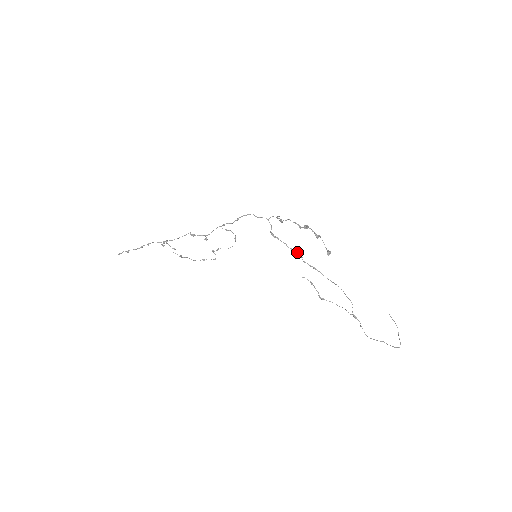
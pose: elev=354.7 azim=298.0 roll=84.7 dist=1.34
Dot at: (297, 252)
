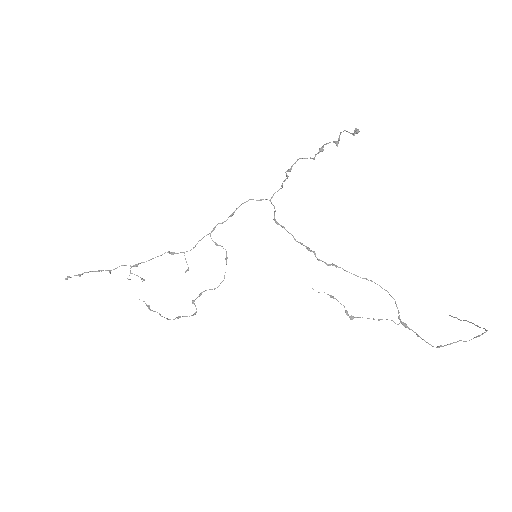
Dot at: (308, 247)
